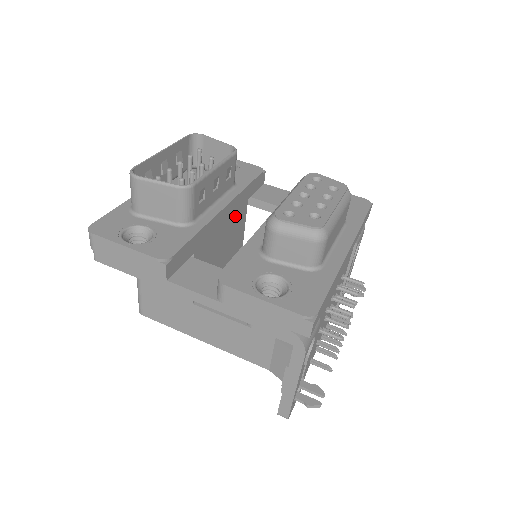
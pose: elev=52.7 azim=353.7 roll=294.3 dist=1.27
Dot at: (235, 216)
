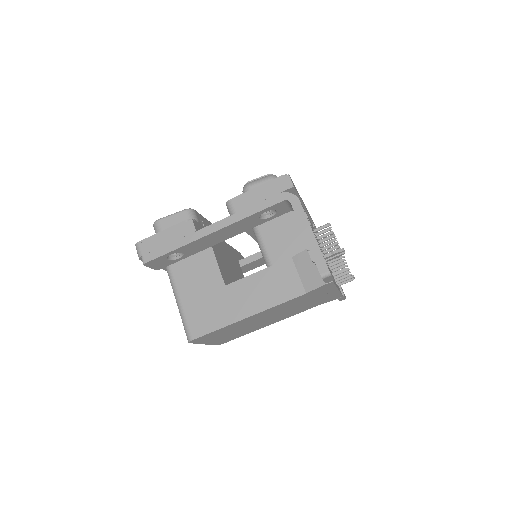
Dot at: (232, 259)
